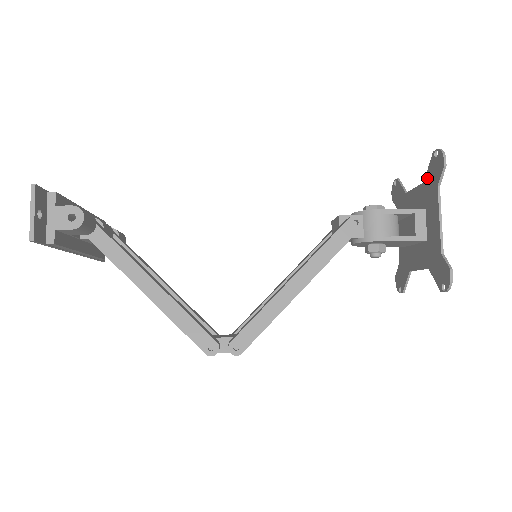
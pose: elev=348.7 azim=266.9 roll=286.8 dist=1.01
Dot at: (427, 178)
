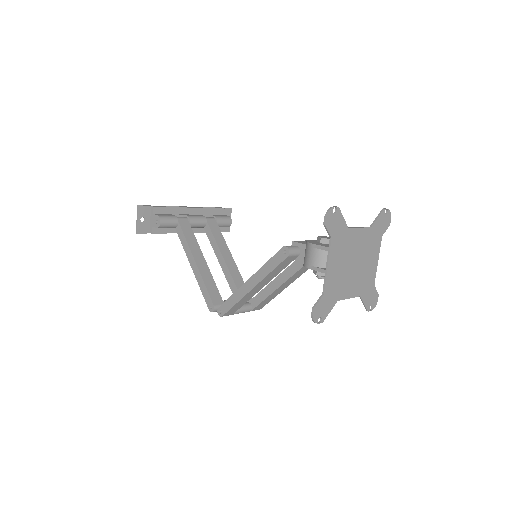
Dot at: (342, 226)
